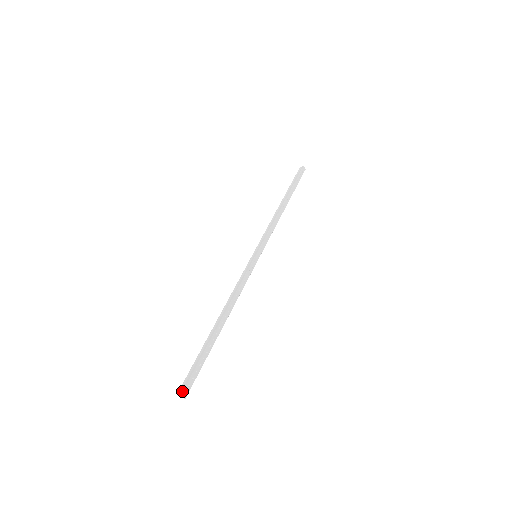
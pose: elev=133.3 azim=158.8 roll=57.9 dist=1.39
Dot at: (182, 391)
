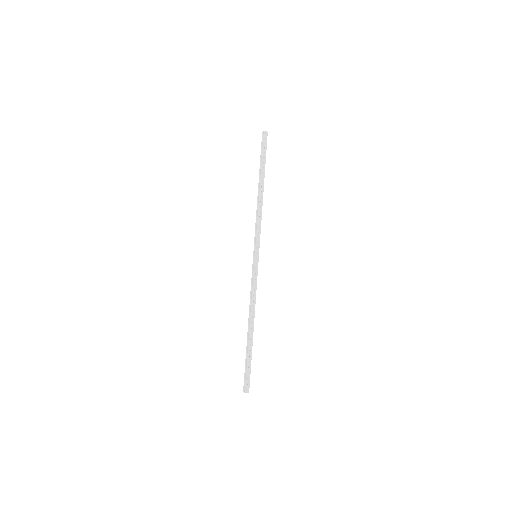
Dot at: (244, 390)
